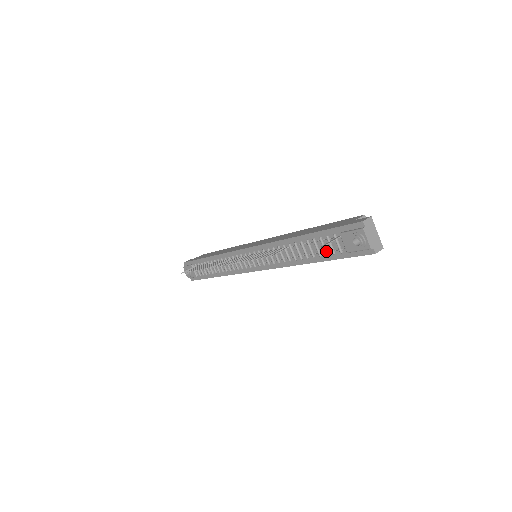
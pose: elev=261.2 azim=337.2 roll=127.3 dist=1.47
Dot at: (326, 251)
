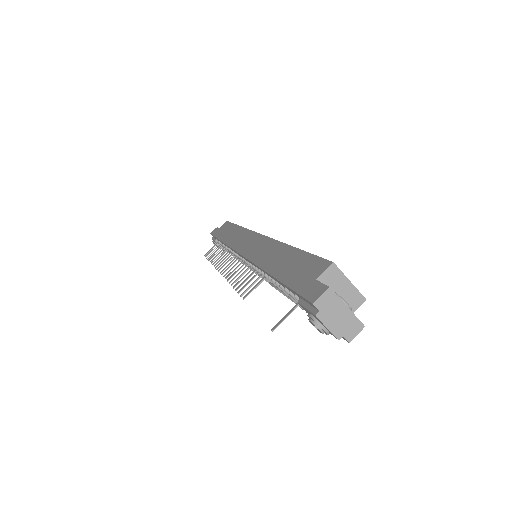
Dot at: (299, 305)
